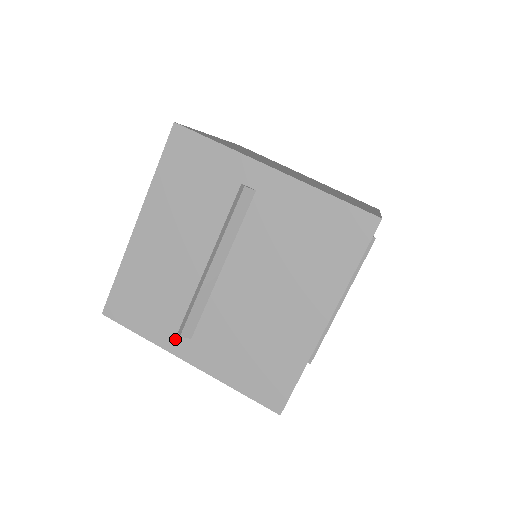
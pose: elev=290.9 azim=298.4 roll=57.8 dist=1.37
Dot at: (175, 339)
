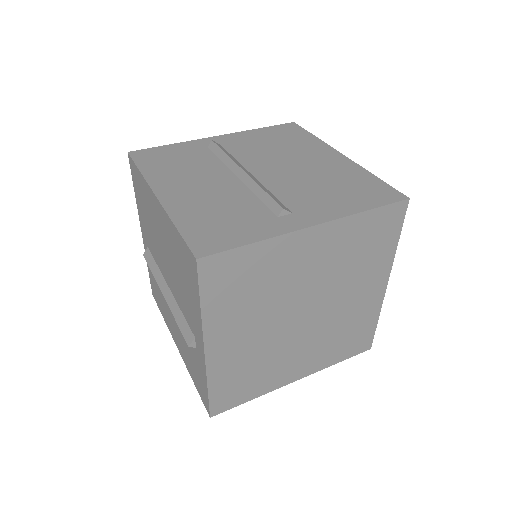
Dot at: (282, 222)
